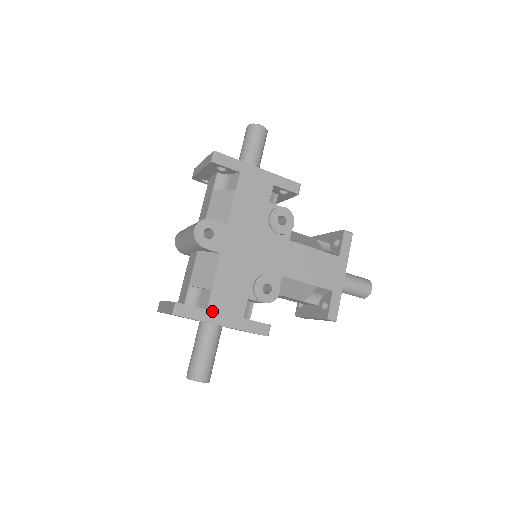
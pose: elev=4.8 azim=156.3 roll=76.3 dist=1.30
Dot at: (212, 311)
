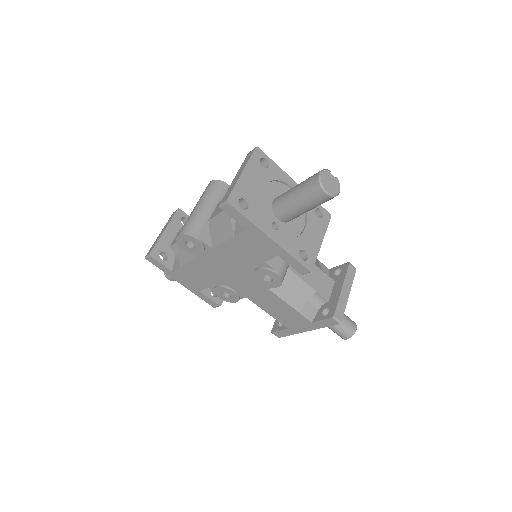
Dot at: (176, 274)
